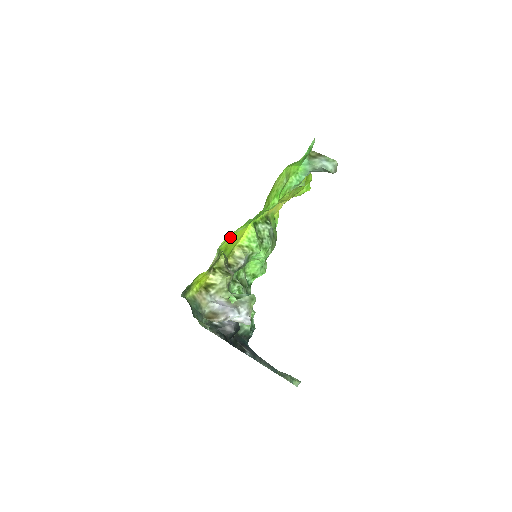
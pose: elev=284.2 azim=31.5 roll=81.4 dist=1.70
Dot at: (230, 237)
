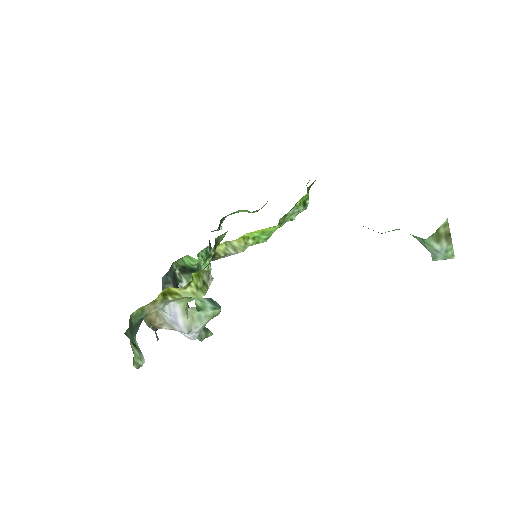
Dot at: occluded
